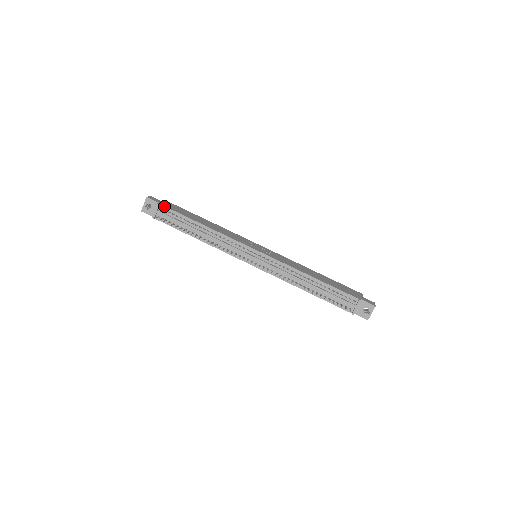
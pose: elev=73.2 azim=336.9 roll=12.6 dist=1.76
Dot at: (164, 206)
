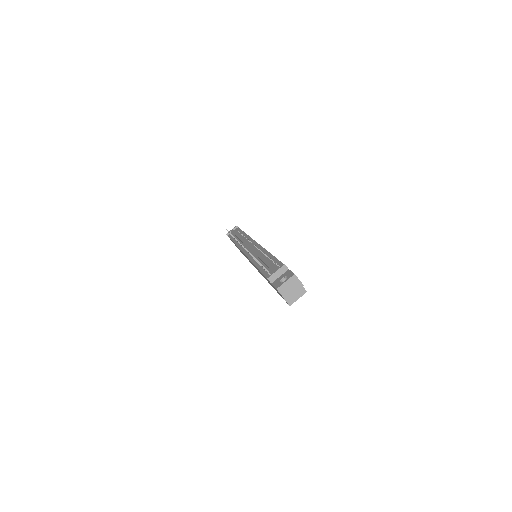
Dot at: occluded
